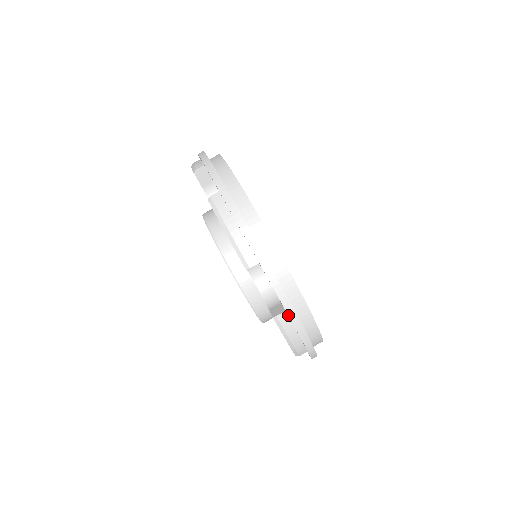
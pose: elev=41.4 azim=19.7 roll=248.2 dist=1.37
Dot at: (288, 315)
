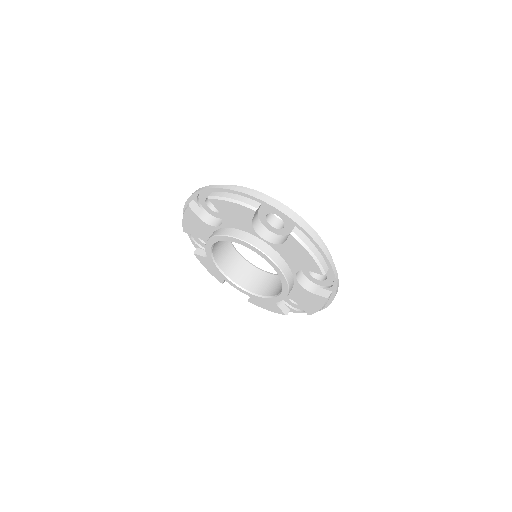
Dot at: occluded
